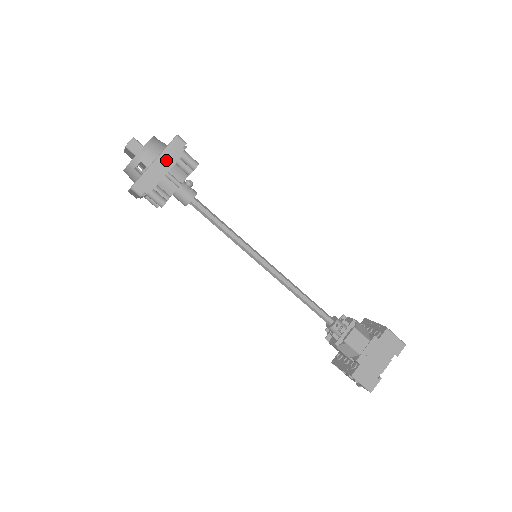
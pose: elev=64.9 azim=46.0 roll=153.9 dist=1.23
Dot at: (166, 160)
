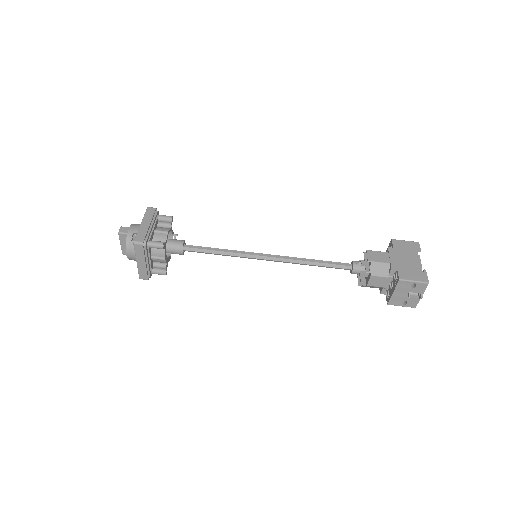
Dot at: (148, 220)
